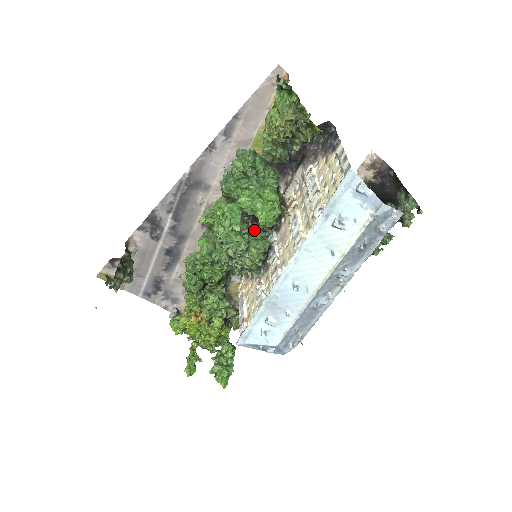
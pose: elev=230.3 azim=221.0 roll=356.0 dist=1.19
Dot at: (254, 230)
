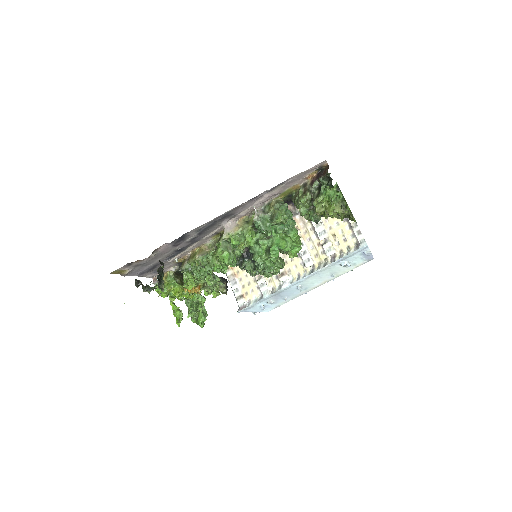
Dot at: occluded
